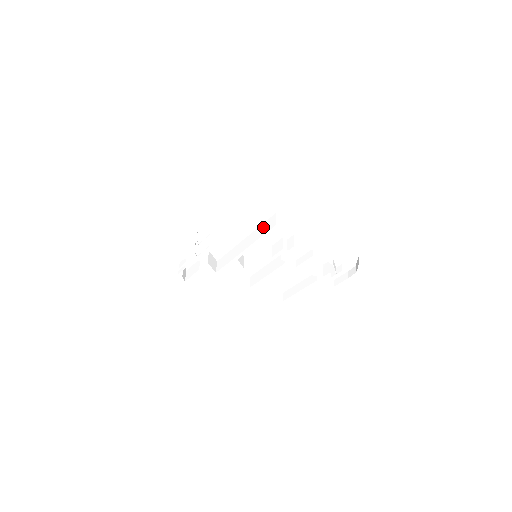
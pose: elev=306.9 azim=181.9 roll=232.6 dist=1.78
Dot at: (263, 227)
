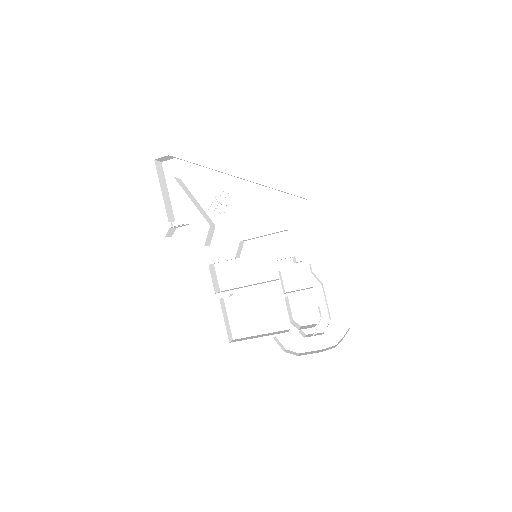
Dot at: occluded
